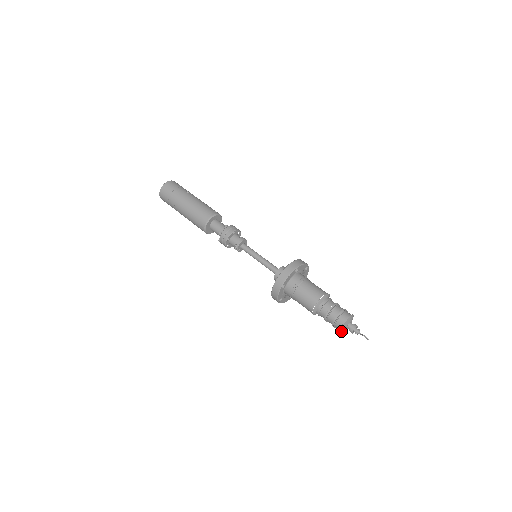
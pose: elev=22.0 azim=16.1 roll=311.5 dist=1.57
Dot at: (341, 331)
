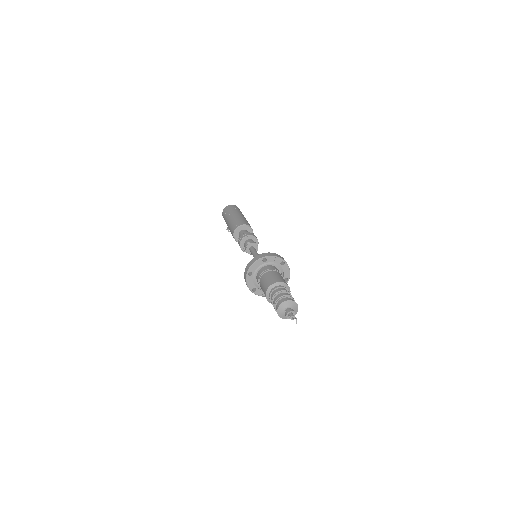
Dot at: (279, 308)
